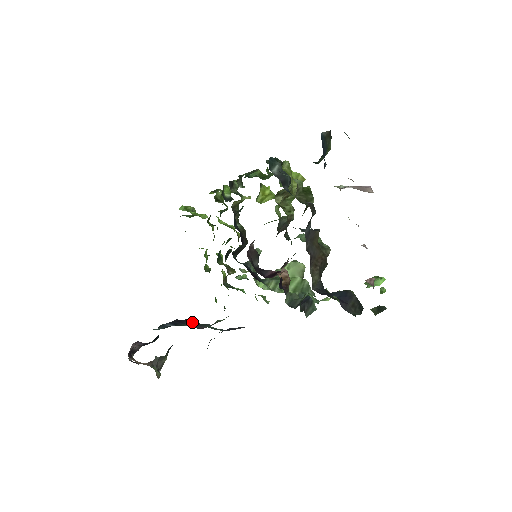
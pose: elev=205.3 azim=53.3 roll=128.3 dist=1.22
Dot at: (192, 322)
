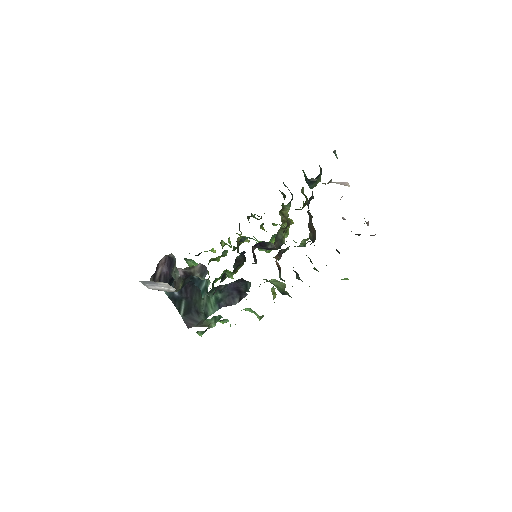
Dot at: (195, 294)
